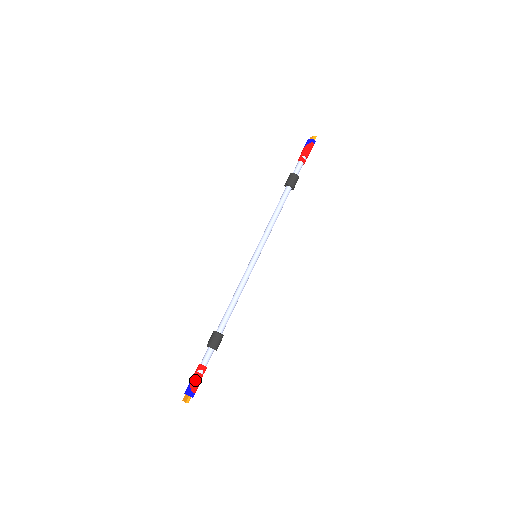
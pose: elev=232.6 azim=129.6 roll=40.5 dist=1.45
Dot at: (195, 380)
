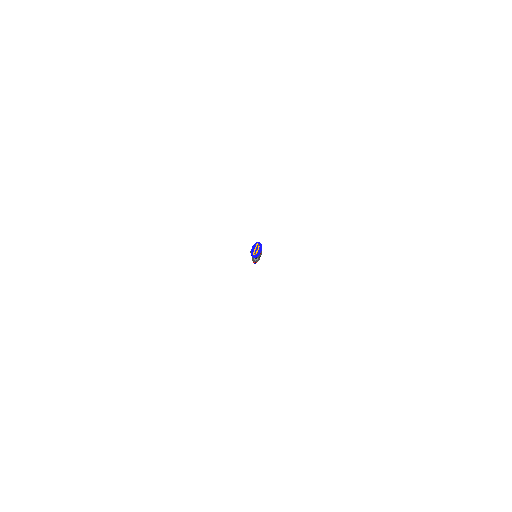
Dot at: occluded
